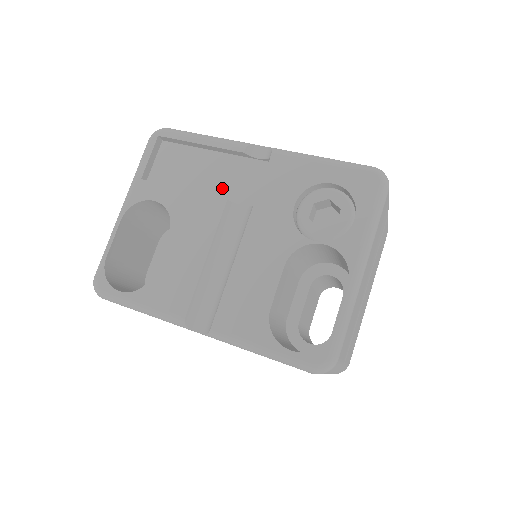
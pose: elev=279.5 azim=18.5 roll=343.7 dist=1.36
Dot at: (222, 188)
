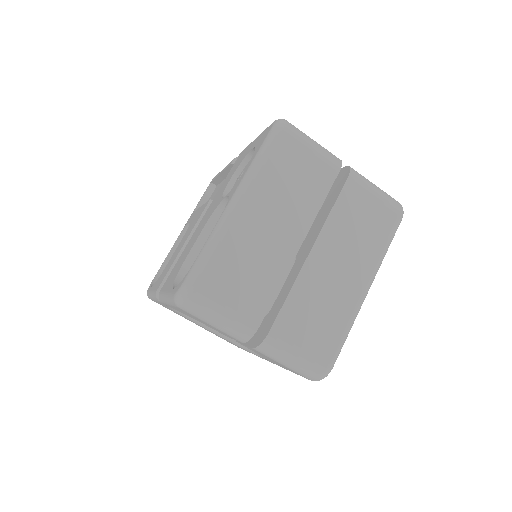
Dot at: occluded
